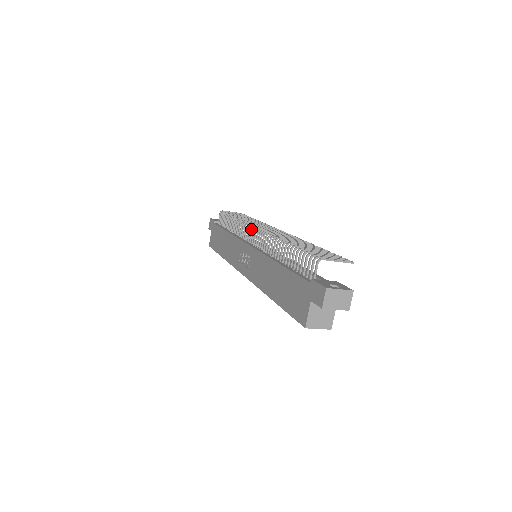
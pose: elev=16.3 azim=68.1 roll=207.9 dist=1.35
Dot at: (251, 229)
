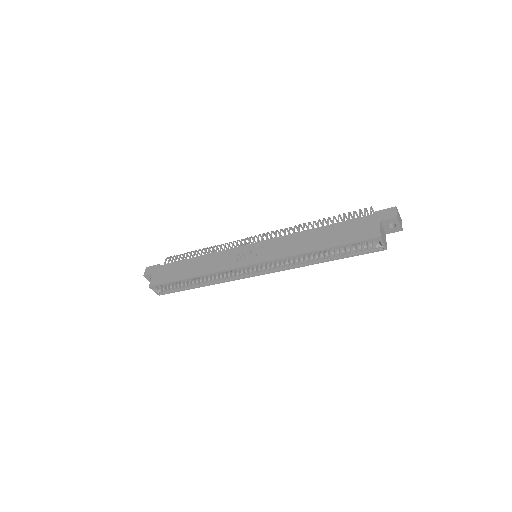
Dot at: (249, 237)
